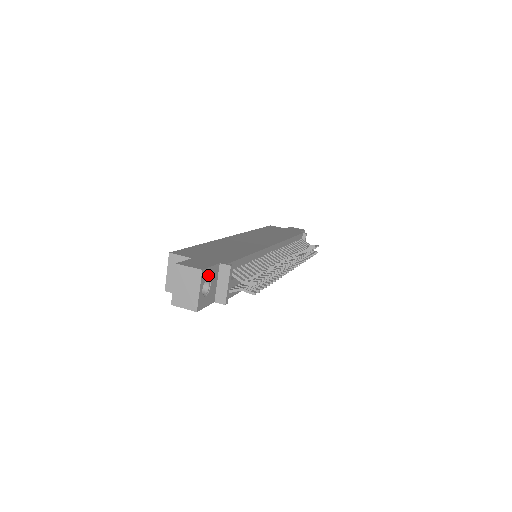
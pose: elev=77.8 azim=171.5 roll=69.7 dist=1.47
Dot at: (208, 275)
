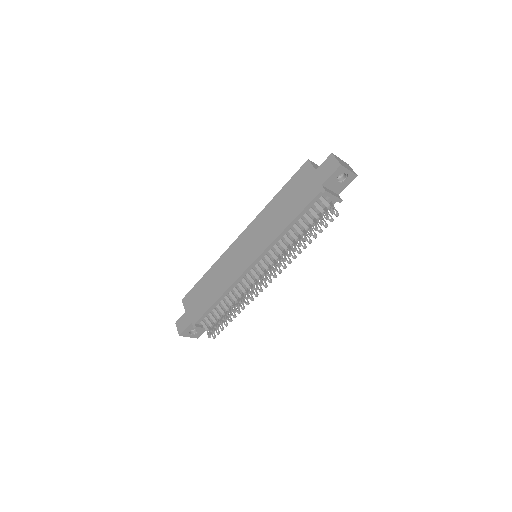
Dot at: (188, 331)
